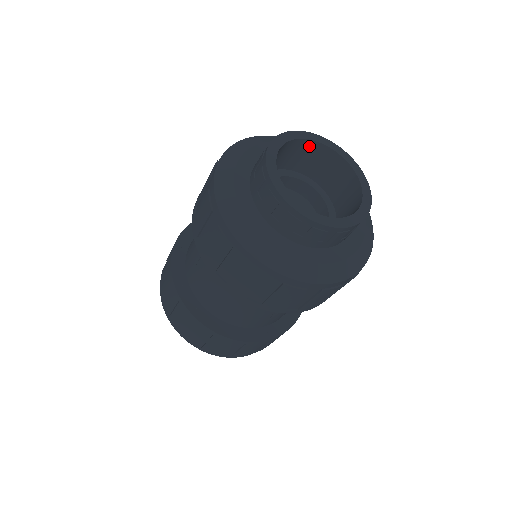
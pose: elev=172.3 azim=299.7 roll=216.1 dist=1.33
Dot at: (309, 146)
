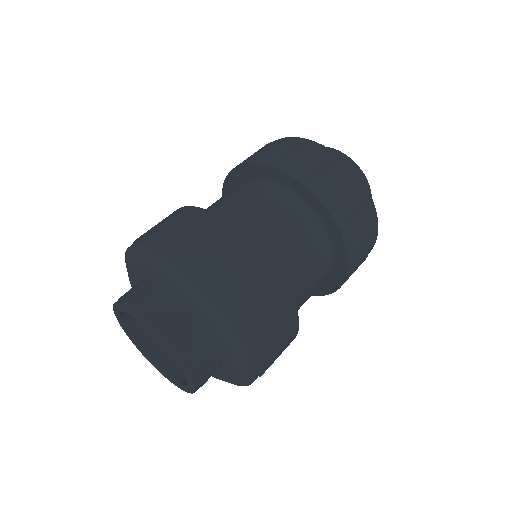
Dot at: occluded
